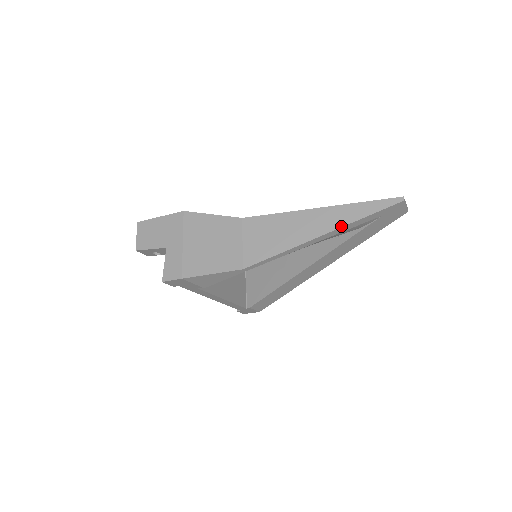
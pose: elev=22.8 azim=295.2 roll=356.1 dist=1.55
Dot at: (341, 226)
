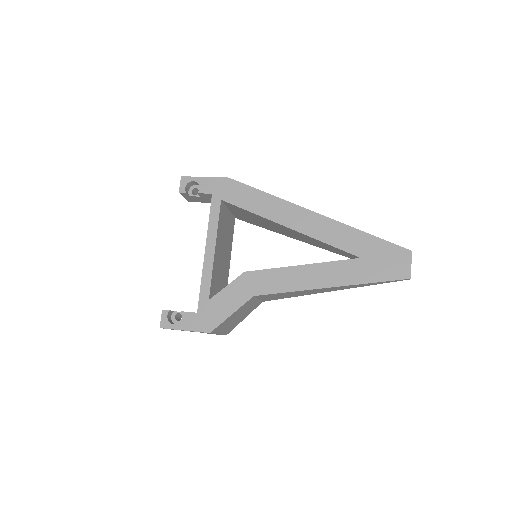
Dot at: occluded
